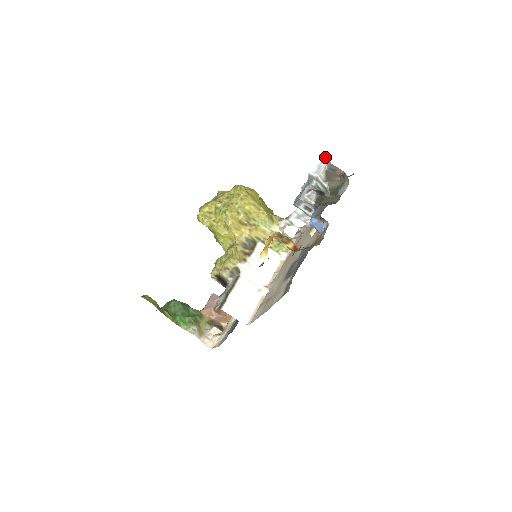
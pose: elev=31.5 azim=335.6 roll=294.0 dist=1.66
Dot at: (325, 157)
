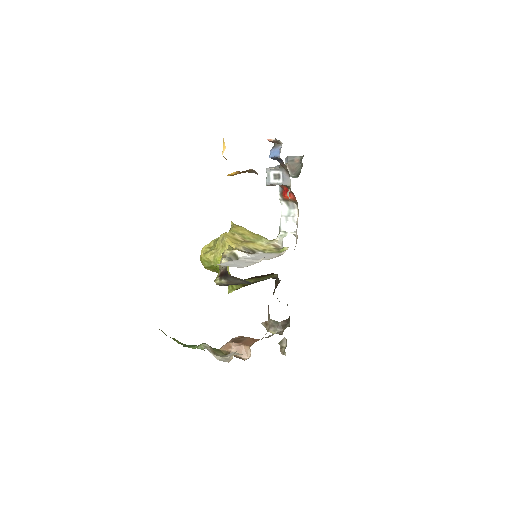
Dot at: (285, 162)
